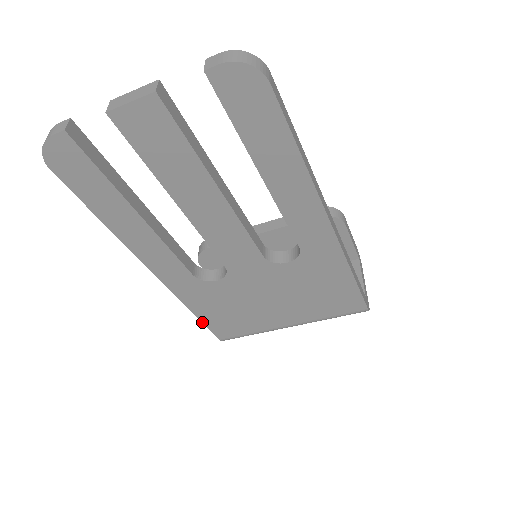
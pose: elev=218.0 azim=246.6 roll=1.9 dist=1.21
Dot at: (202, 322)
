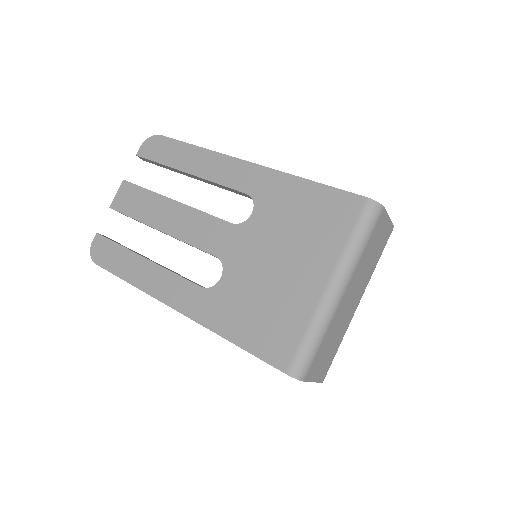
Dot at: (248, 352)
